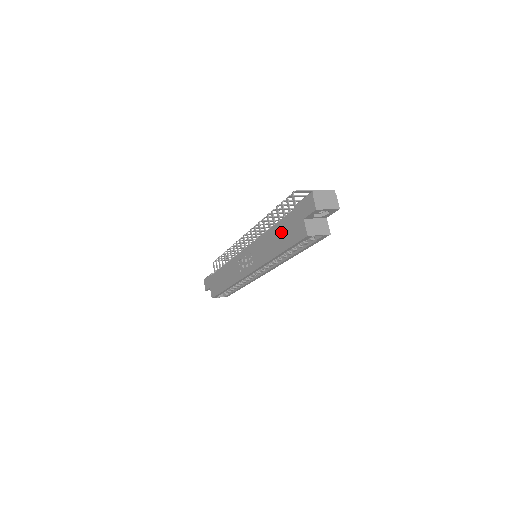
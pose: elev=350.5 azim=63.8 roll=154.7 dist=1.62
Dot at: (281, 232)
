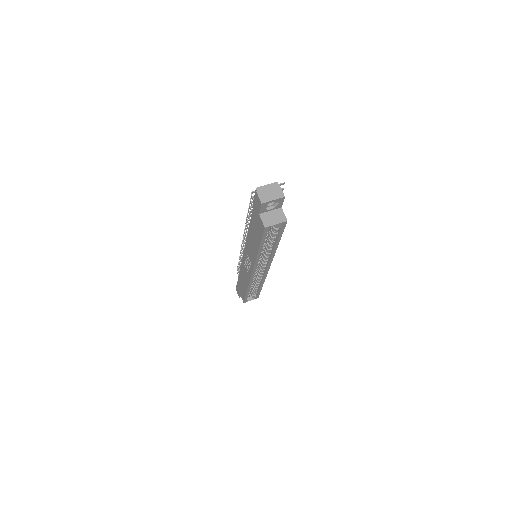
Dot at: (253, 230)
